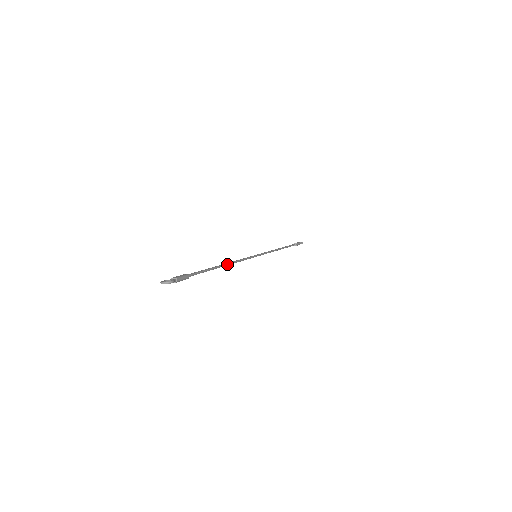
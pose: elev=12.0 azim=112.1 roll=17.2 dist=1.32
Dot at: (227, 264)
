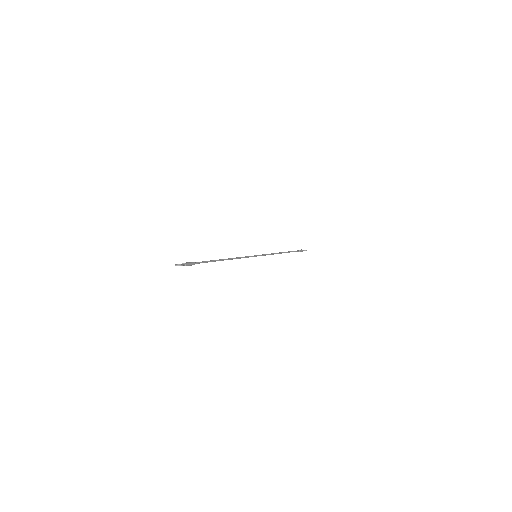
Dot at: (228, 259)
